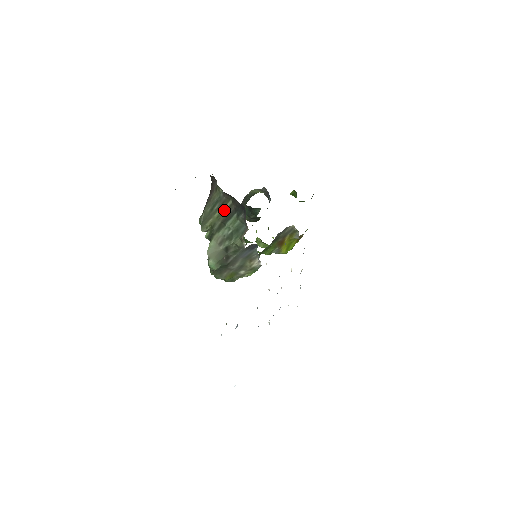
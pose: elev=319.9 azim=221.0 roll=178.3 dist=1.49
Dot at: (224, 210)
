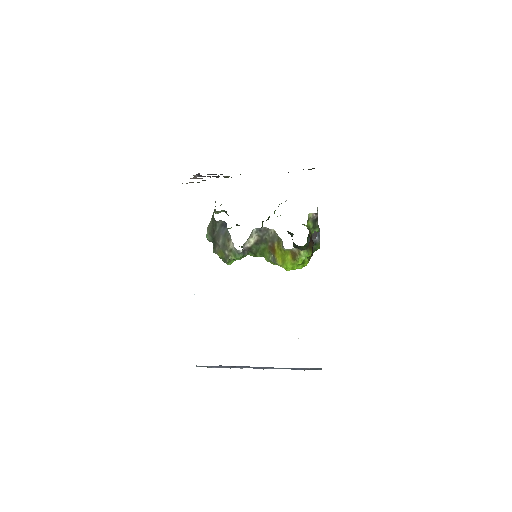
Dot at: occluded
